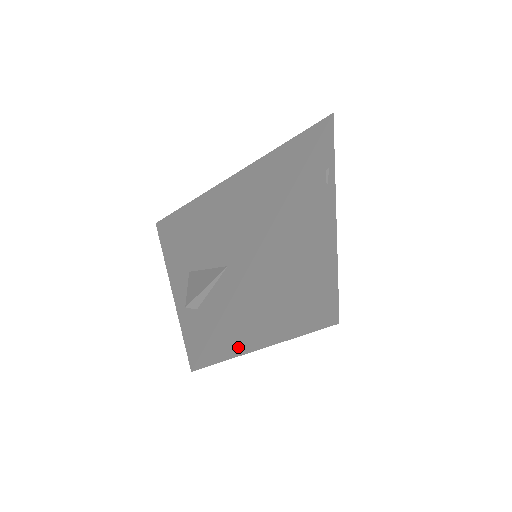
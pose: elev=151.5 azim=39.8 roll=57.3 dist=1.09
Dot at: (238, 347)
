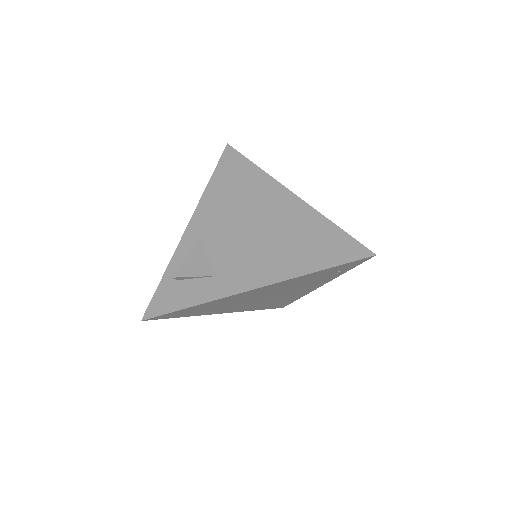
Dot at: (185, 315)
